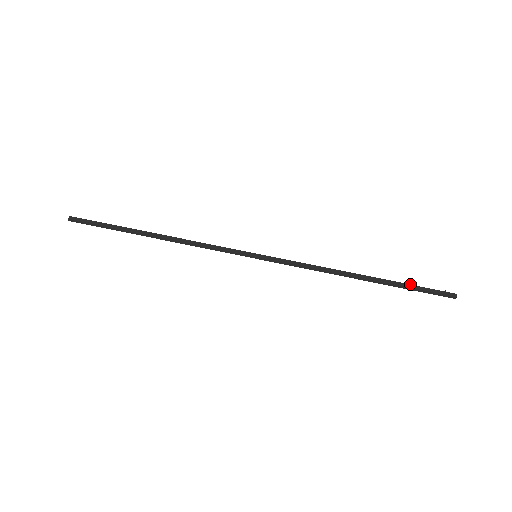
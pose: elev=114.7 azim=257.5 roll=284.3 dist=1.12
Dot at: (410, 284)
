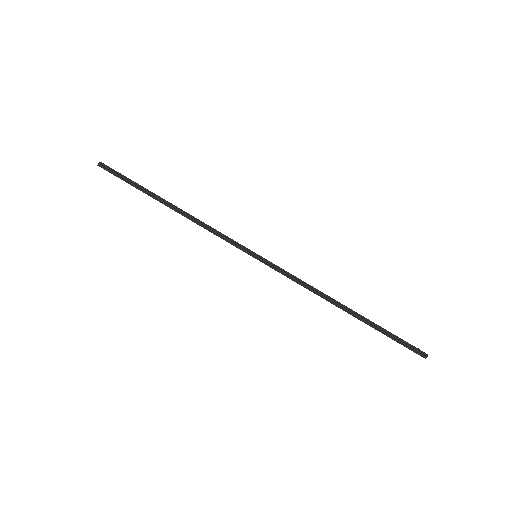
Dot at: occluded
